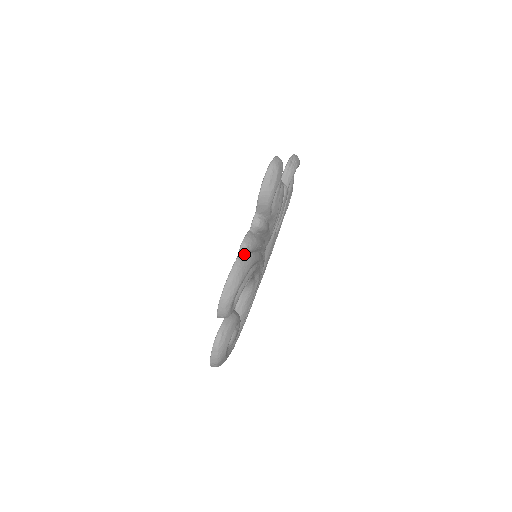
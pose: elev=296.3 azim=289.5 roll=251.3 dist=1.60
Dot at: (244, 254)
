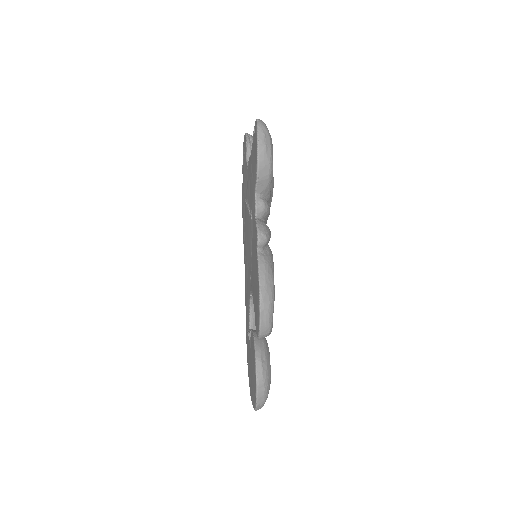
Dot at: (263, 247)
